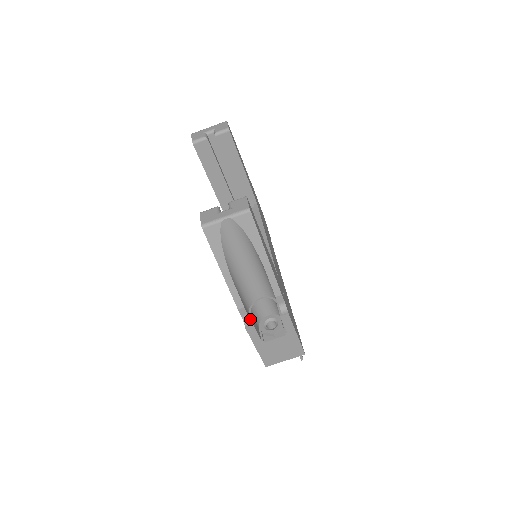
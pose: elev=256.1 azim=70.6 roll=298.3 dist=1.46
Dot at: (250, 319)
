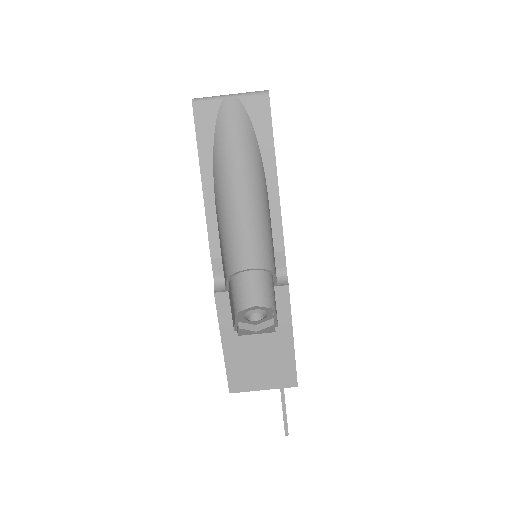
Dot at: (225, 285)
